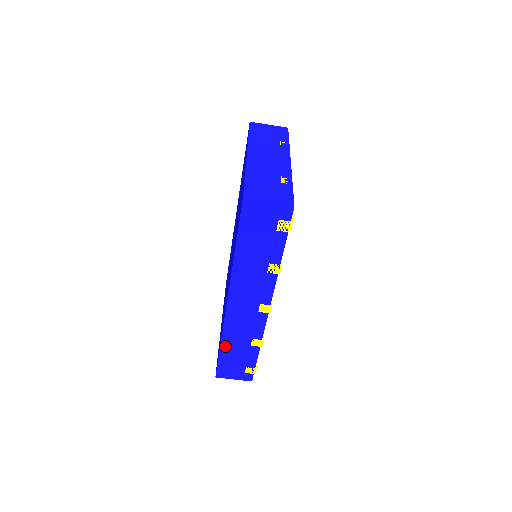
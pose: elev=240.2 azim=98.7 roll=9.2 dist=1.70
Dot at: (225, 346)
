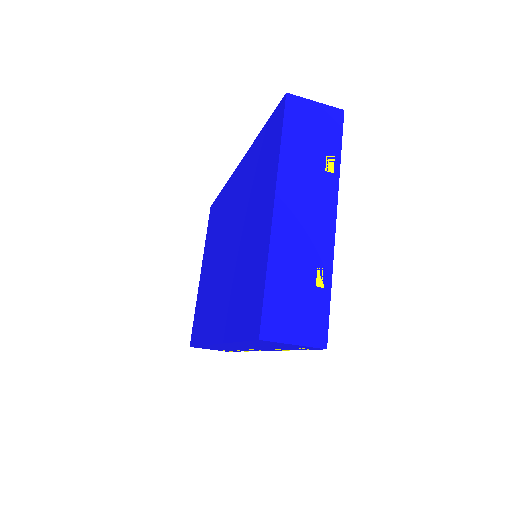
Dot at: (205, 346)
